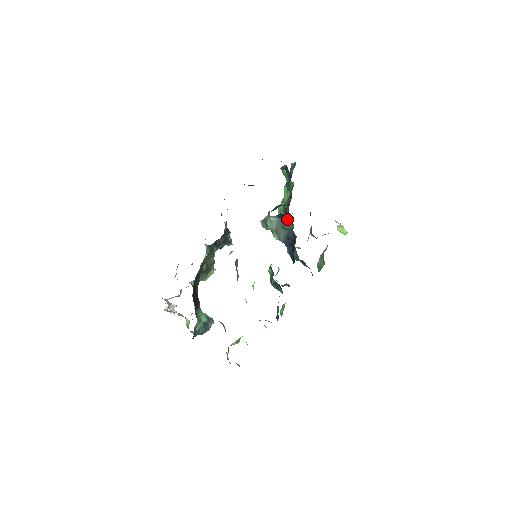
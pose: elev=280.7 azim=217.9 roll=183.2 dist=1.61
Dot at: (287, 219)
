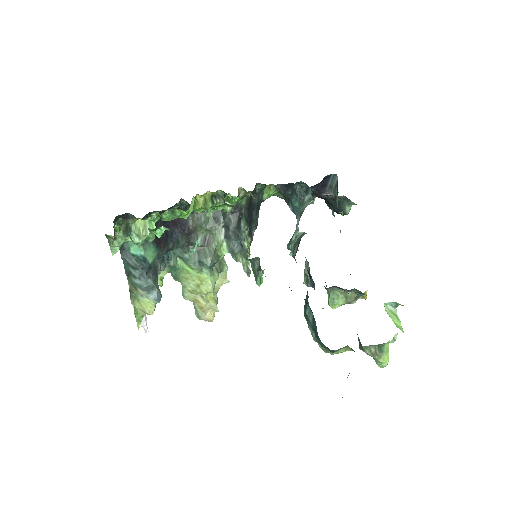
Dot at: occluded
